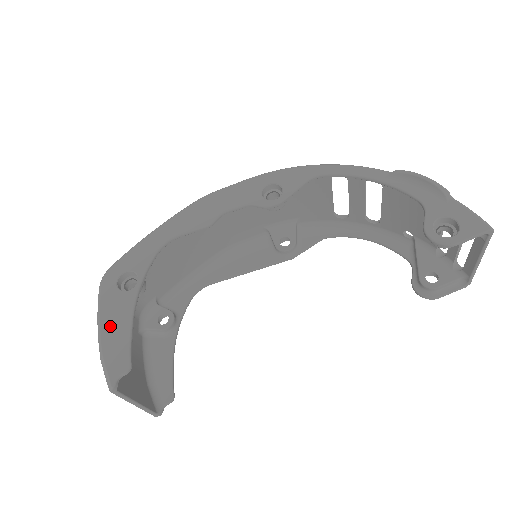
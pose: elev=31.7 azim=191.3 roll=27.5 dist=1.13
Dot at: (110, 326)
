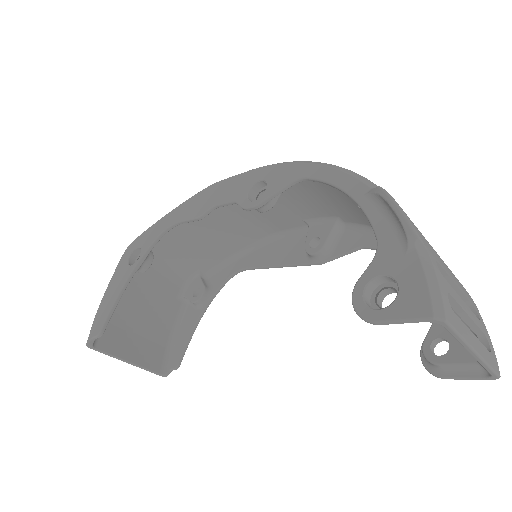
Dot at: (109, 293)
